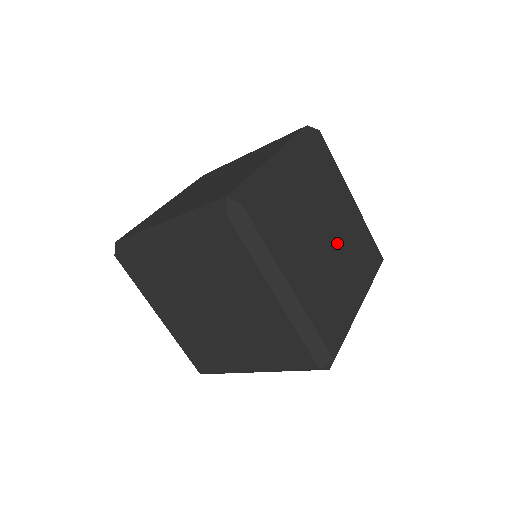
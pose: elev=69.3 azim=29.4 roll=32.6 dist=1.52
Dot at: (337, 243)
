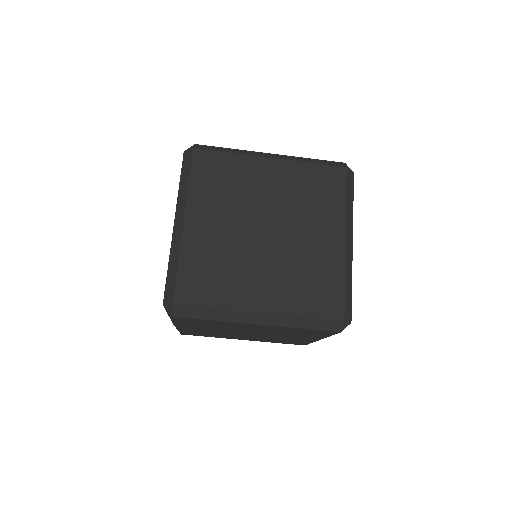
Dot at: (281, 221)
